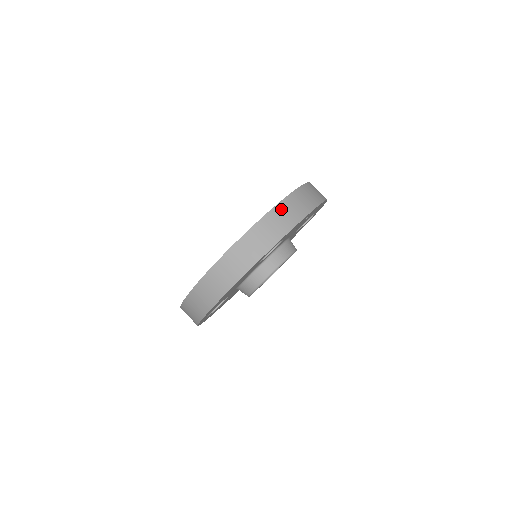
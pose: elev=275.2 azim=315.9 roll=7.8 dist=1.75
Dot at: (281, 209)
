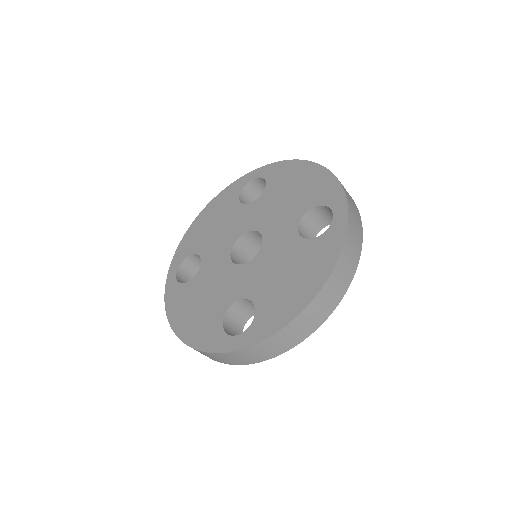
Dot at: (271, 342)
